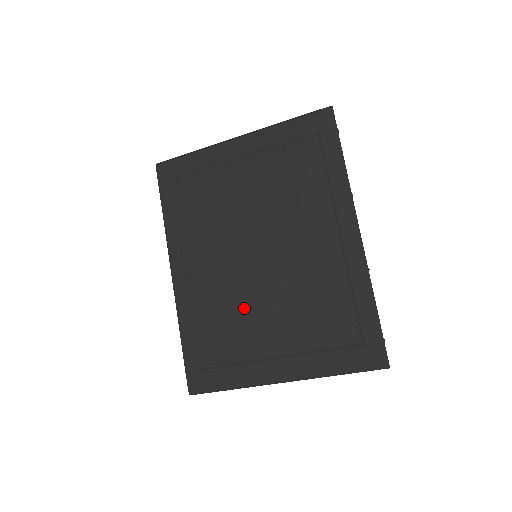
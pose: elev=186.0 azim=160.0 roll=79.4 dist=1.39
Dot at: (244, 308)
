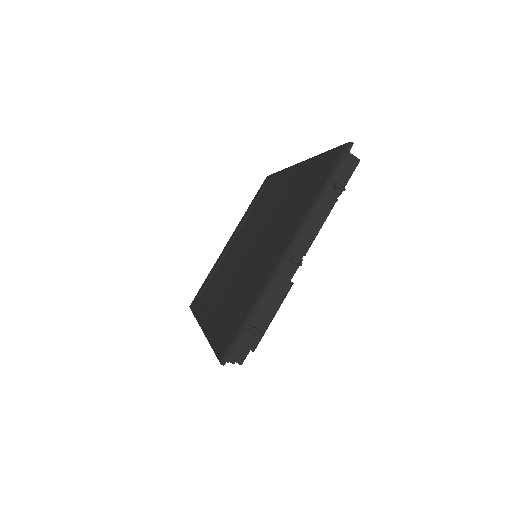
Dot at: (249, 270)
